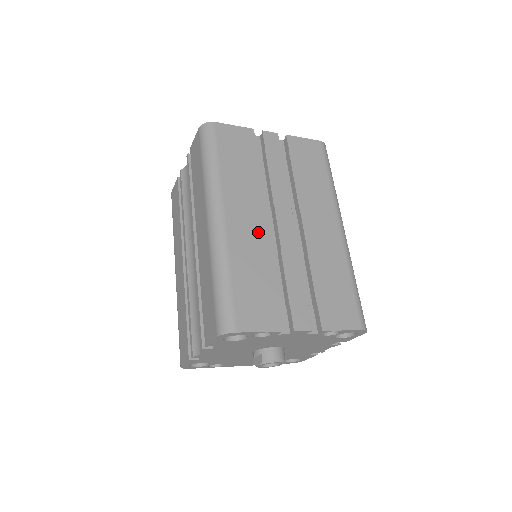
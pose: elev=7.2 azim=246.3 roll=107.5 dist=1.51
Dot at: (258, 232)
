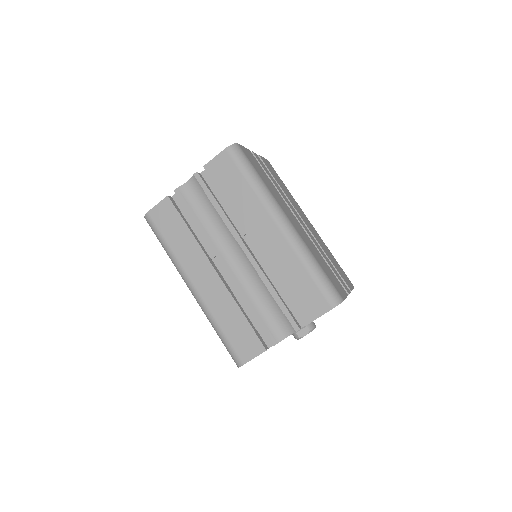
Dot at: (302, 230)
